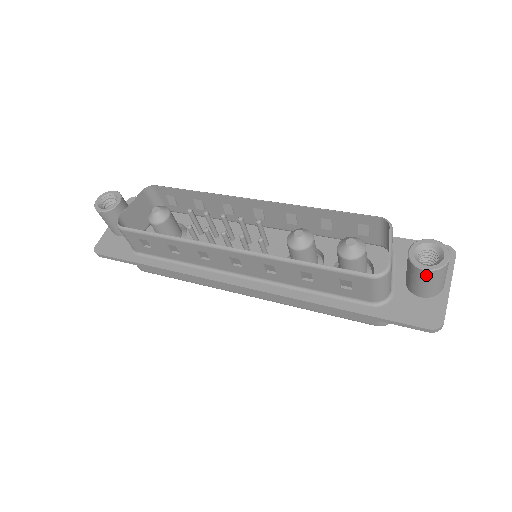
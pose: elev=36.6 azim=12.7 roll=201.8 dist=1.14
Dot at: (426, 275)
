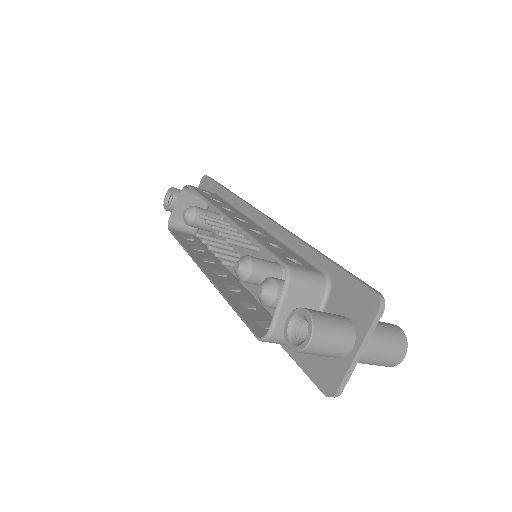
Dot at: occluded
